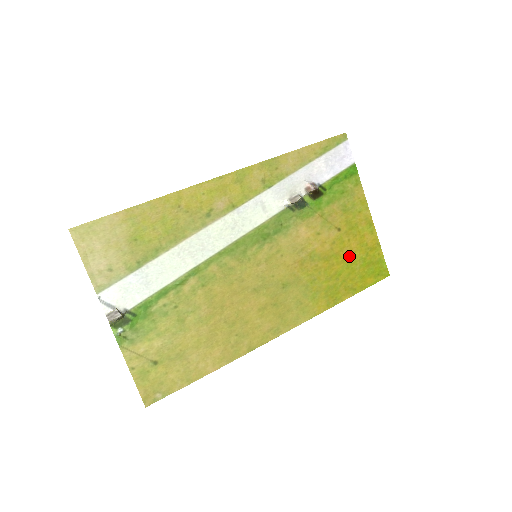
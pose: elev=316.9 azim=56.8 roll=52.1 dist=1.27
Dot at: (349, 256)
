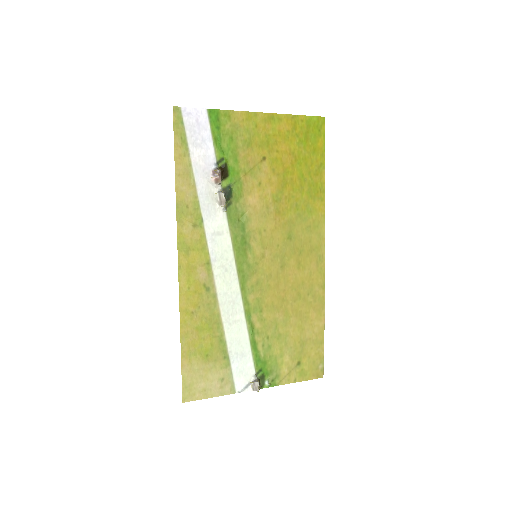
Dot at: (291, 158)
